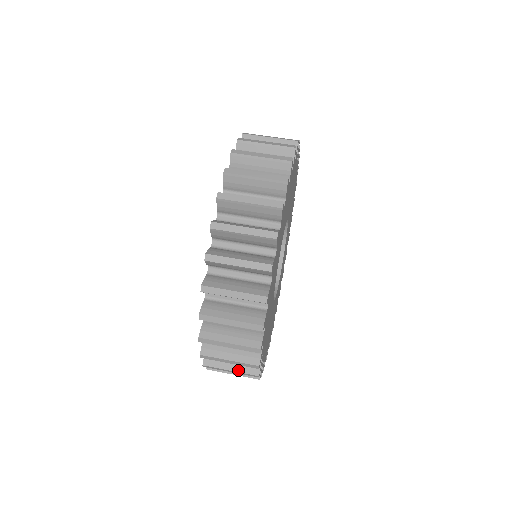
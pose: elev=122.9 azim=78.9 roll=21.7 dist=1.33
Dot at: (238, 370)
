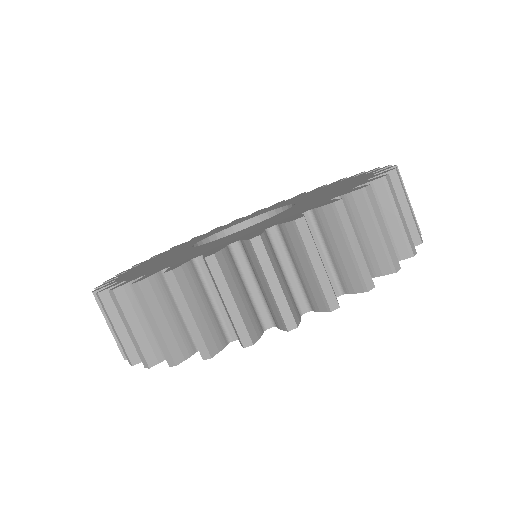
Dot at: occluded
